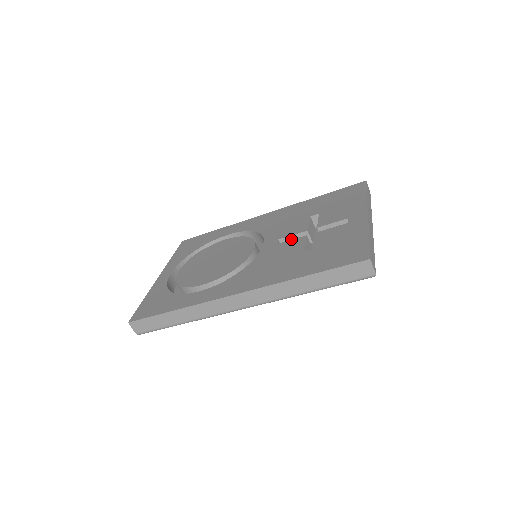
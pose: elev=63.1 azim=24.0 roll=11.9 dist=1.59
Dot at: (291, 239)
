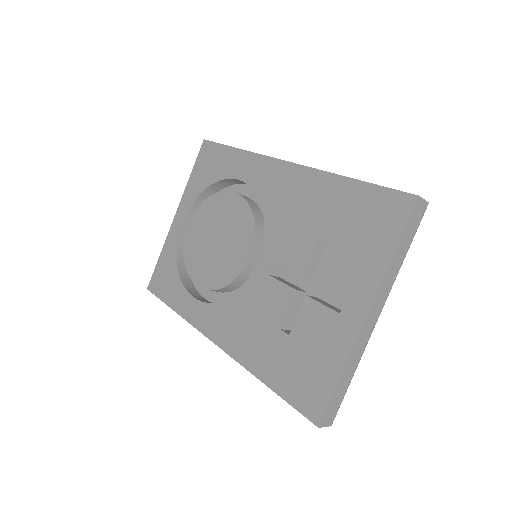
Dot at: (287, 269)
